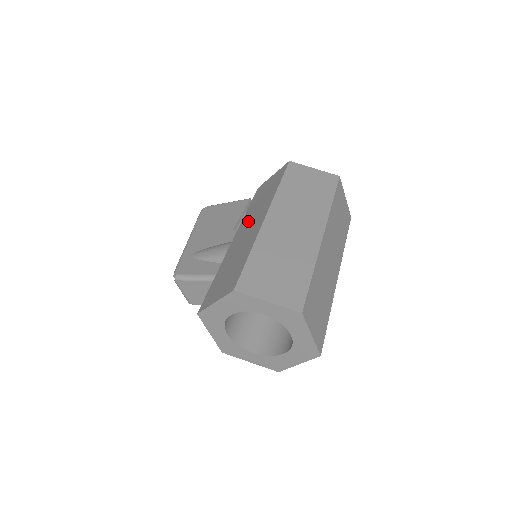
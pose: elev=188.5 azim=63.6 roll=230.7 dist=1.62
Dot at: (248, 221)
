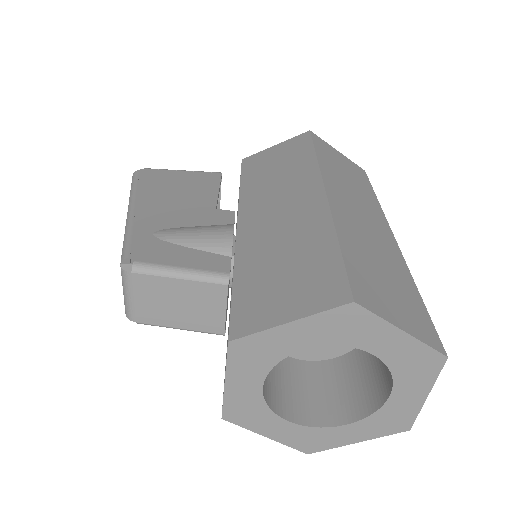
Dot at: (266, 197)
